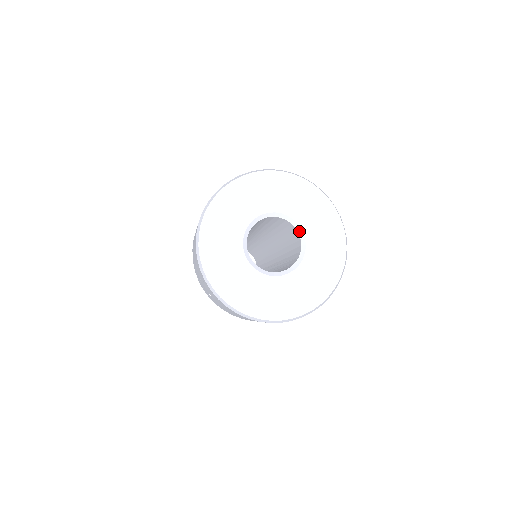
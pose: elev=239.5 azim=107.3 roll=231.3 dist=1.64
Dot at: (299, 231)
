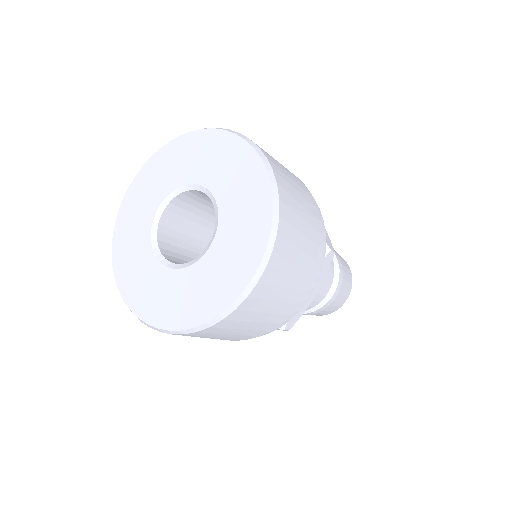
Dot at: (198, 189)
